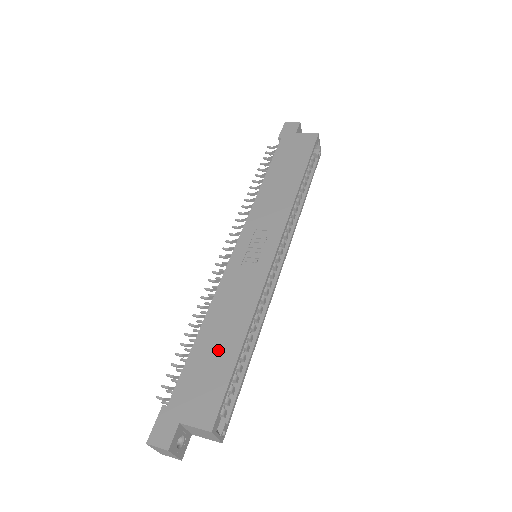
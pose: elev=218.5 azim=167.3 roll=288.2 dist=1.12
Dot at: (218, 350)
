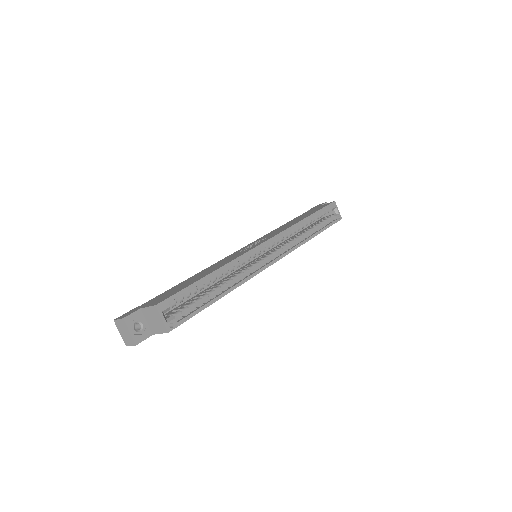
Dot at: (191, 280)
